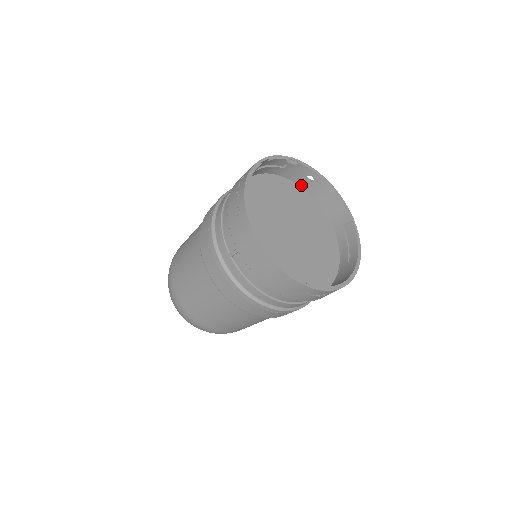
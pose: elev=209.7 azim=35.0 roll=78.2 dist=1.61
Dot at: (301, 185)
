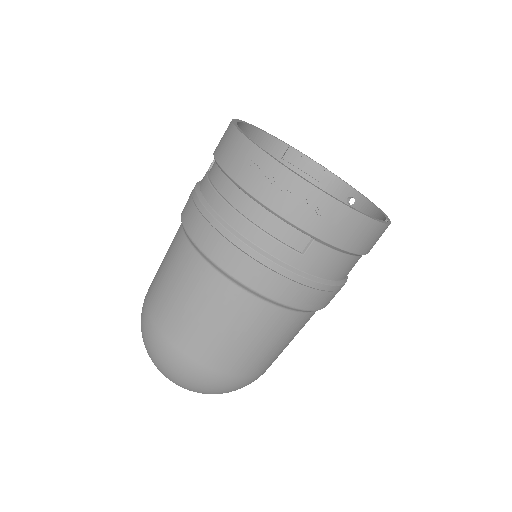
Dot at: occluded
